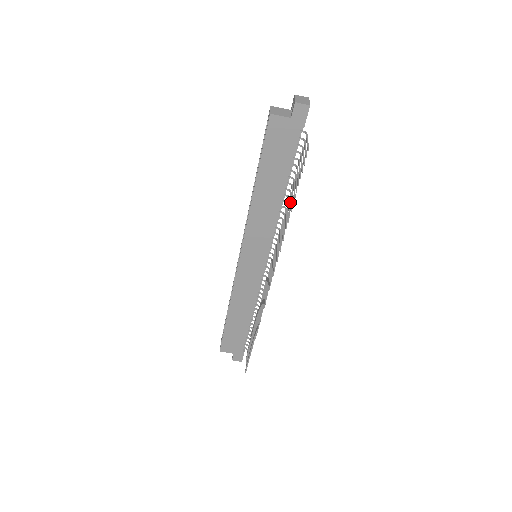
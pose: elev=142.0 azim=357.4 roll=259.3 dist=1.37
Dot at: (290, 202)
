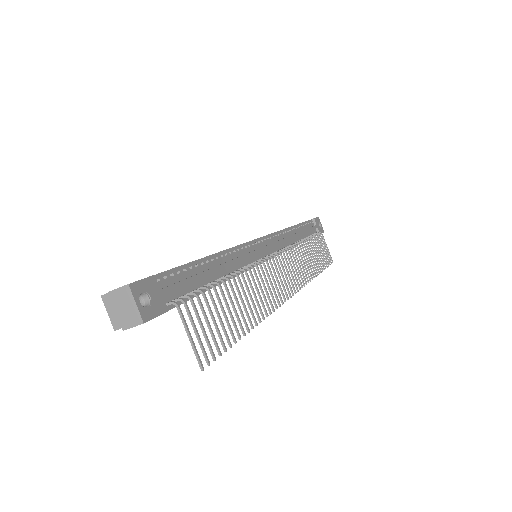
Dot at: occluded
